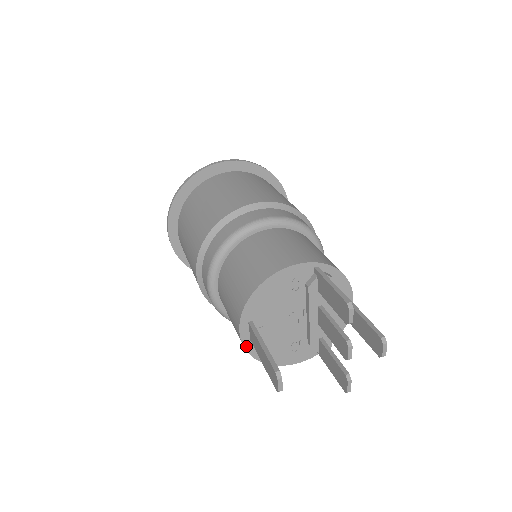
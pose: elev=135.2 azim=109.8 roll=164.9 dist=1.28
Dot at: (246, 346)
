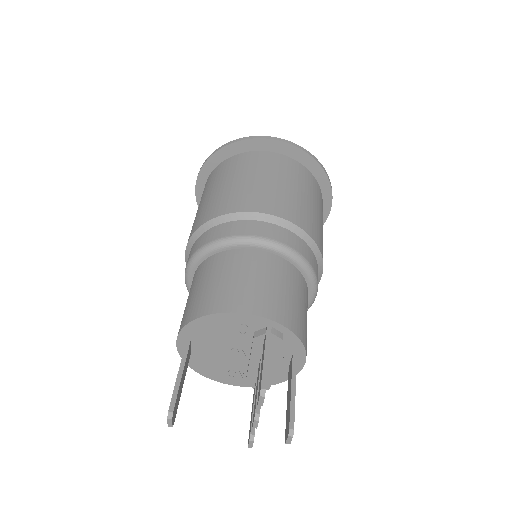
Dot at: occluded
